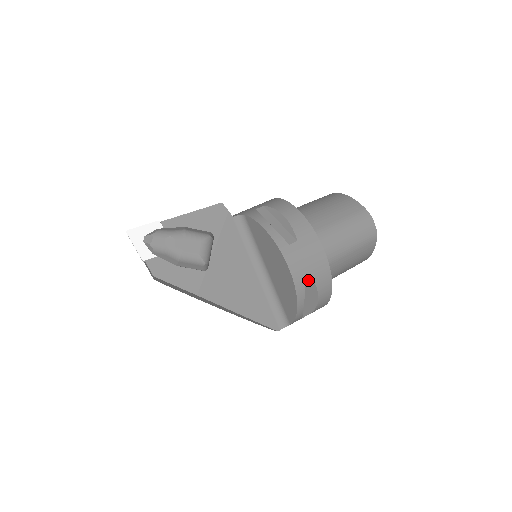
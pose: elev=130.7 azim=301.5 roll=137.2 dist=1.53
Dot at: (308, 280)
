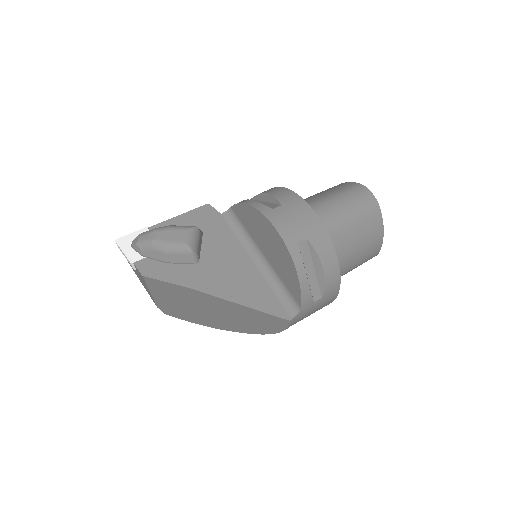
Dot at: (301, 240)
